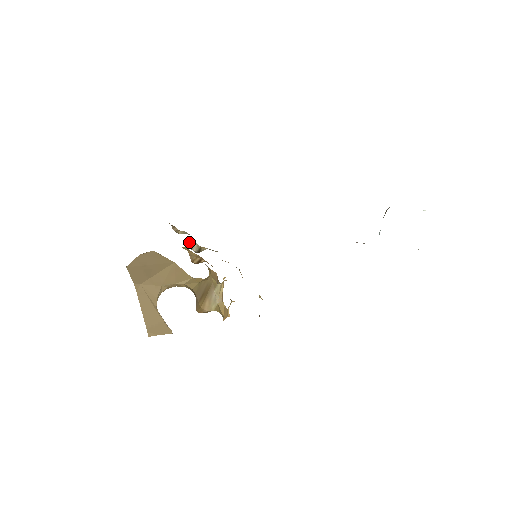
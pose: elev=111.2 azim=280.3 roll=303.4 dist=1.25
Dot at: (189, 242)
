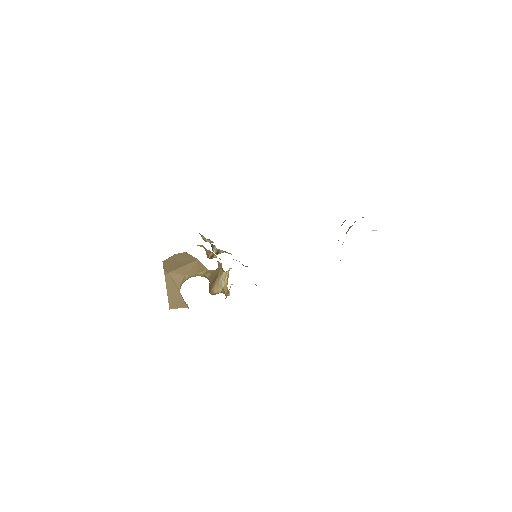
Dot at: (211, 246)
